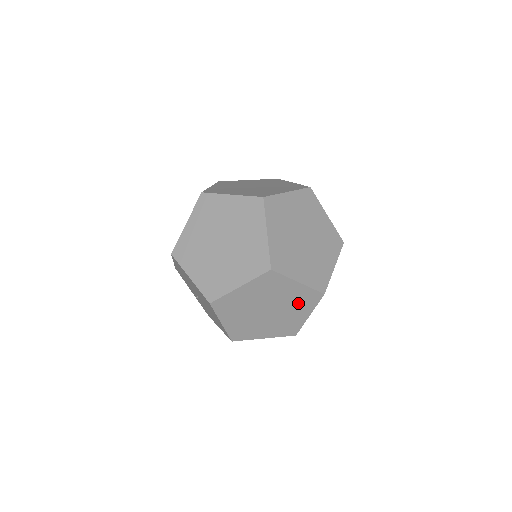
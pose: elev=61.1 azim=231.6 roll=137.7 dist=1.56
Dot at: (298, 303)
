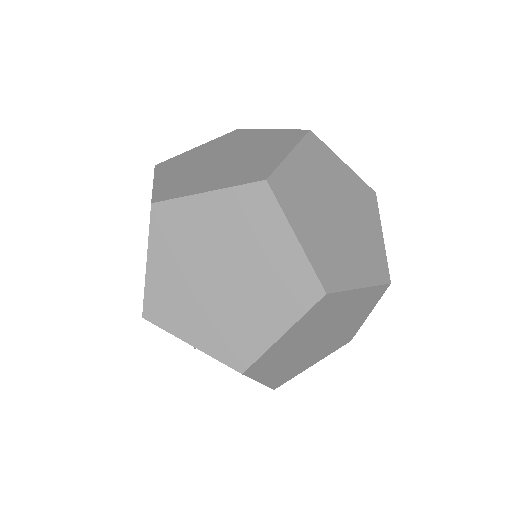
Dot at: (357, 310)
